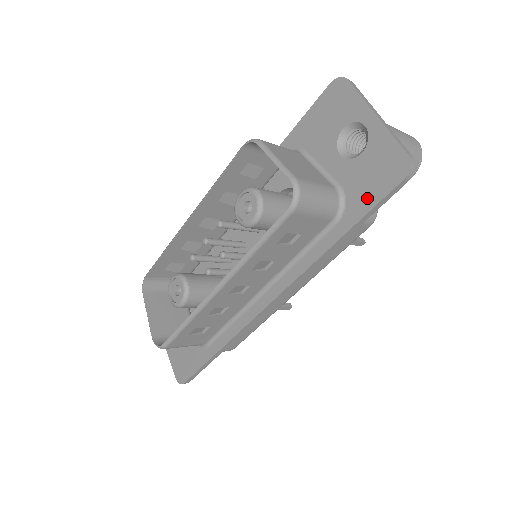
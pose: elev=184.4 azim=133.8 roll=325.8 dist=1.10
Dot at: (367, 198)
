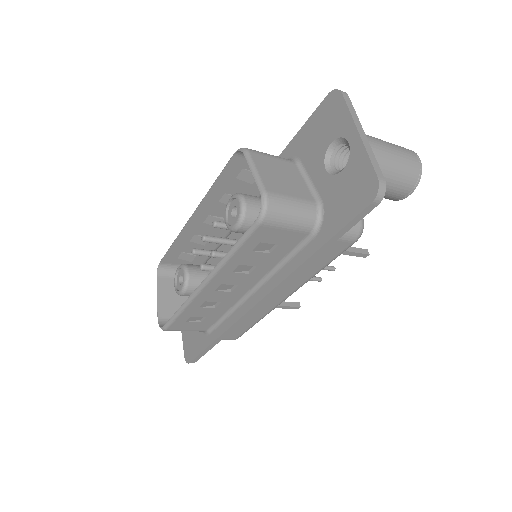
Dot at: (340, 217)
